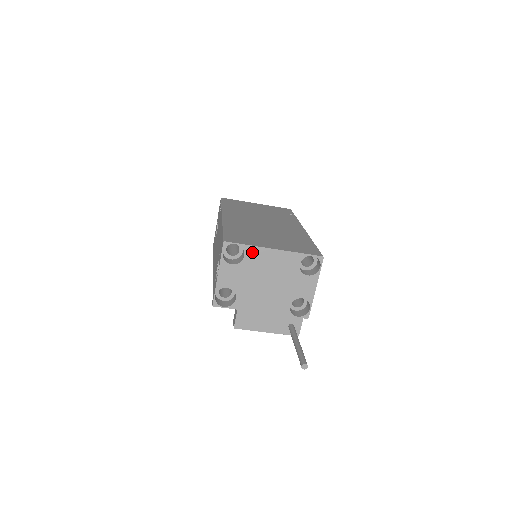
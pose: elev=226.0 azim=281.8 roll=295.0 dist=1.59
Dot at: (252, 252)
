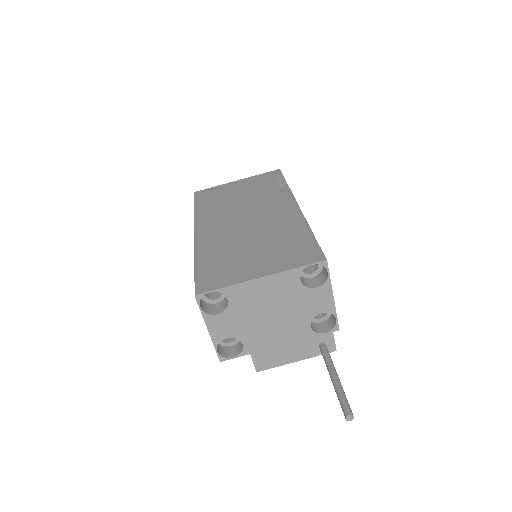
Dot at: (235, 292)
